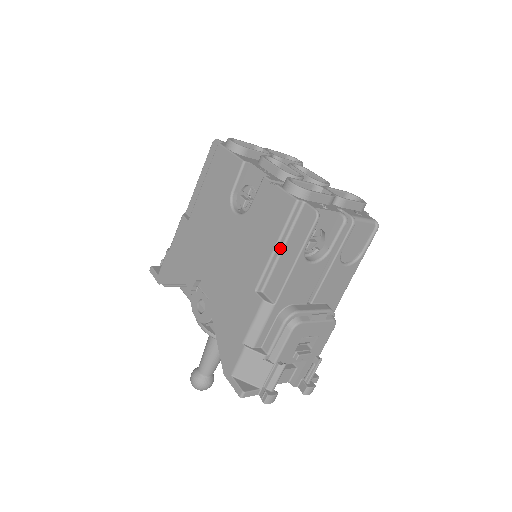
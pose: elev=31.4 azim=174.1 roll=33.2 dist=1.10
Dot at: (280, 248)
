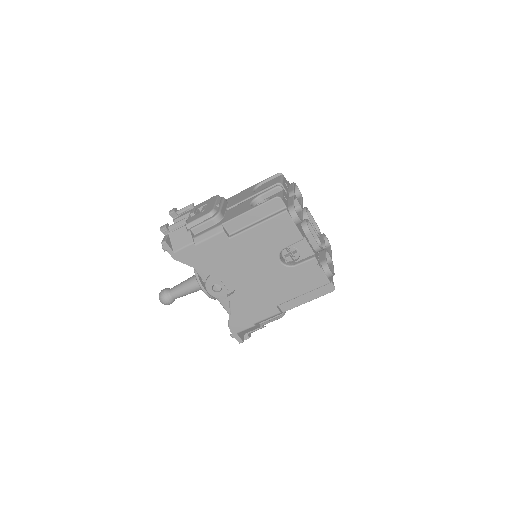
Dot at: (303, 293)
